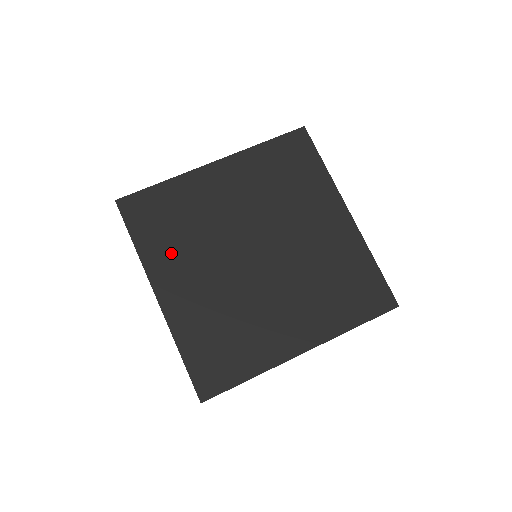
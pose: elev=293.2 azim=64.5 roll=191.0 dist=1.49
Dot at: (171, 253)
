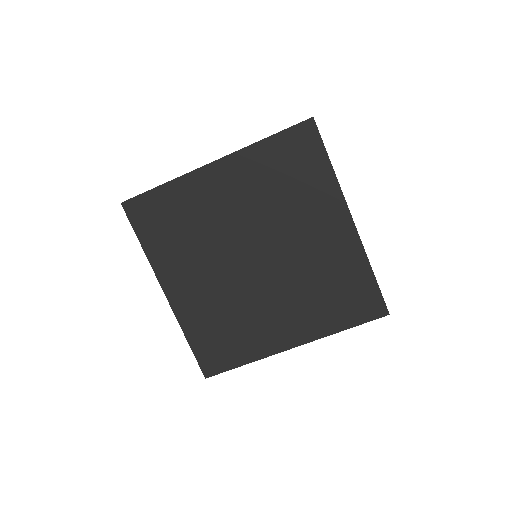
Dot at: (175, 256)
